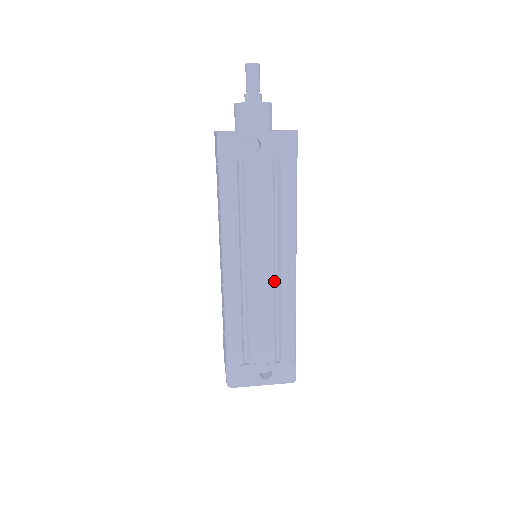
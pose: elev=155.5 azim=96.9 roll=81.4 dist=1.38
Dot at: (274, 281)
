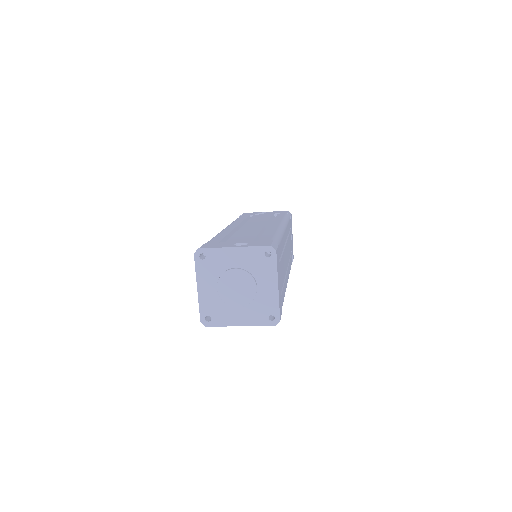
Dot at: (264, 228)
